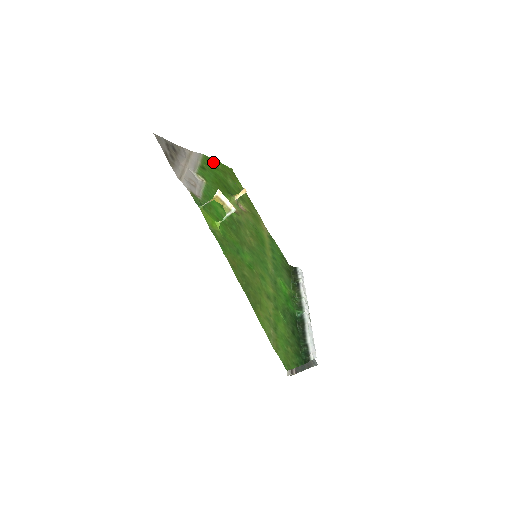
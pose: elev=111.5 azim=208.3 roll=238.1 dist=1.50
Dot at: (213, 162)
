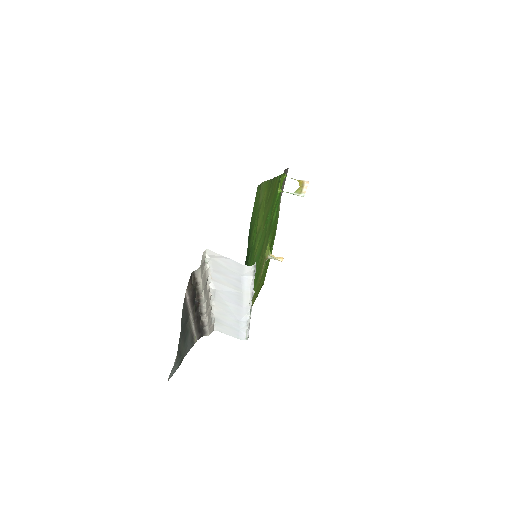
Dot at: (272, 248)
